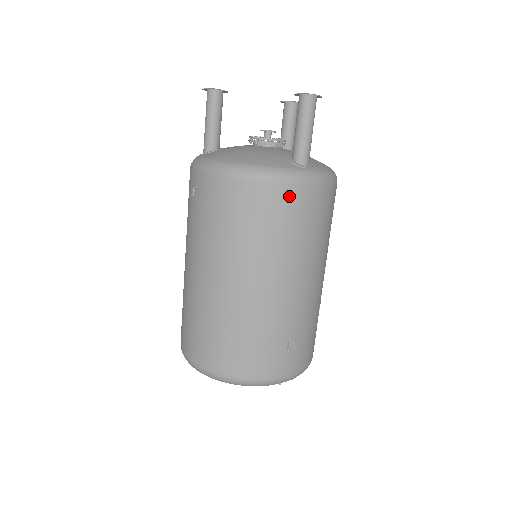
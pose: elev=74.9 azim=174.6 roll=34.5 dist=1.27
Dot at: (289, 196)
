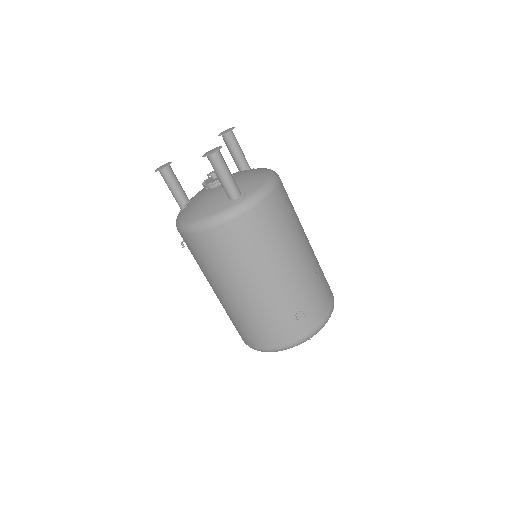
Dot at: (234, 228)
